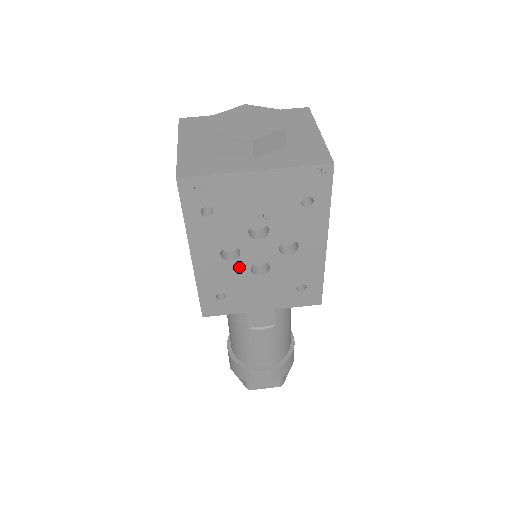
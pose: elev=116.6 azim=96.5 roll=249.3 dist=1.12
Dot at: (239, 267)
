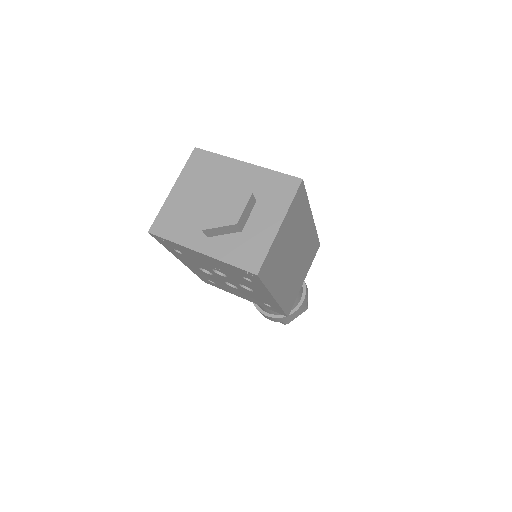
Dot at: (216, 278)
